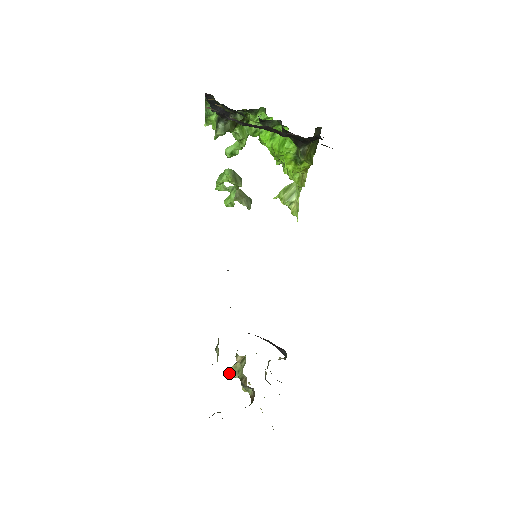
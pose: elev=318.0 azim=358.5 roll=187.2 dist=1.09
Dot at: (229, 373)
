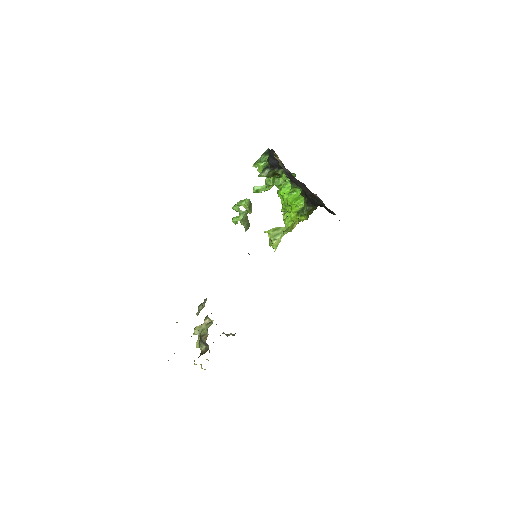
Dot at: (194, 329)
